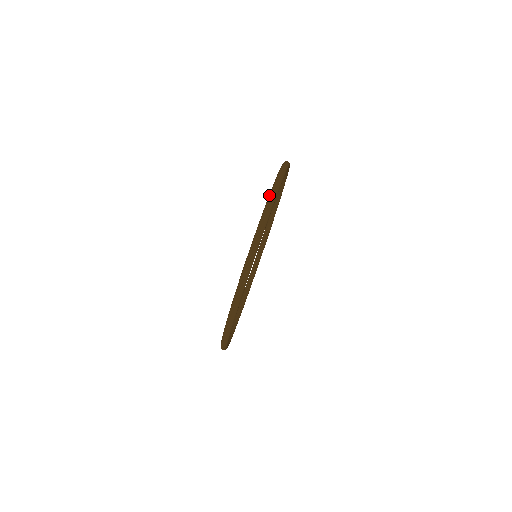
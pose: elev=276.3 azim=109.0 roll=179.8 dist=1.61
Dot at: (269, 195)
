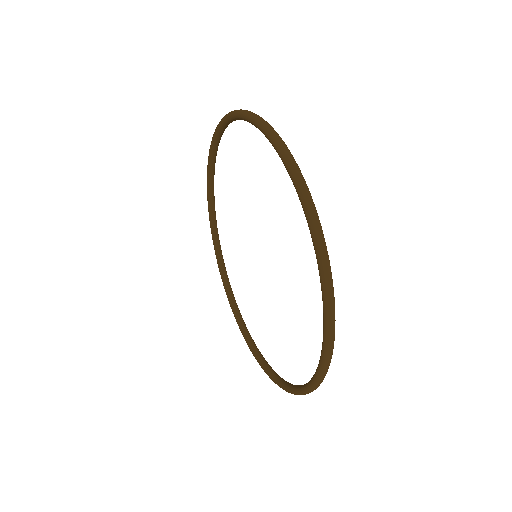
Dot at: occluded
